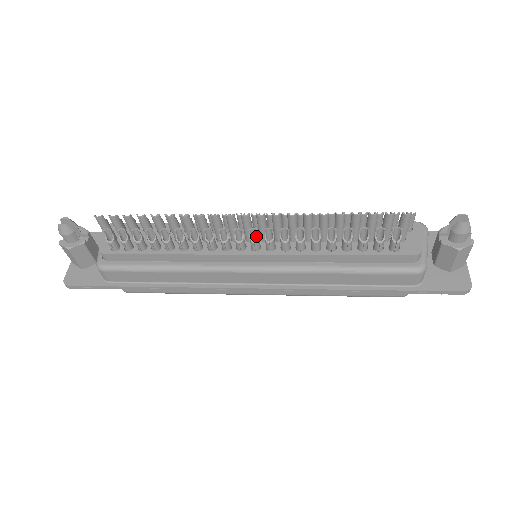
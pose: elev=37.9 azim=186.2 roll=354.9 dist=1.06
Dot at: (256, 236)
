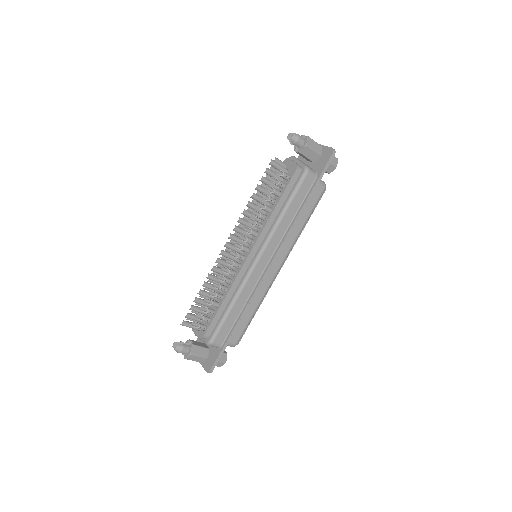
Dot at: (241, 246)
